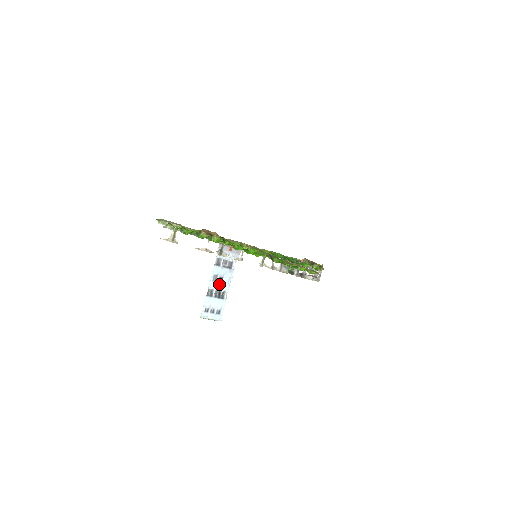
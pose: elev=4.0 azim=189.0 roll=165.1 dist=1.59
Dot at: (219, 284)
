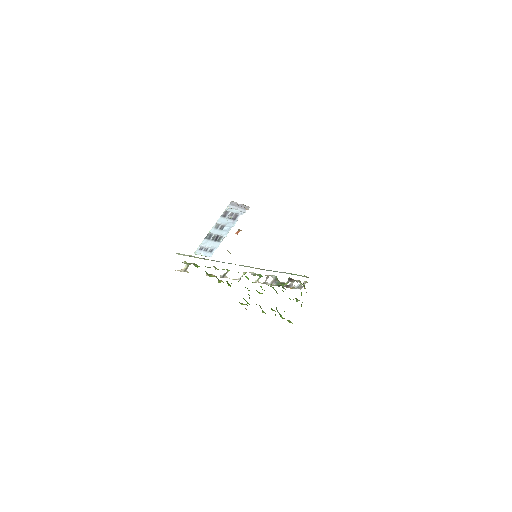
Dot at: (219, 231)
